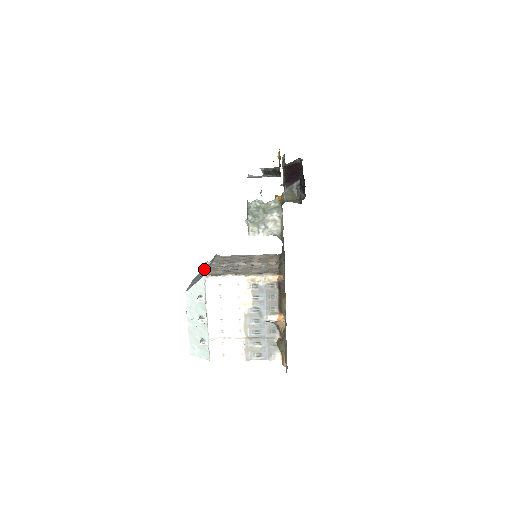
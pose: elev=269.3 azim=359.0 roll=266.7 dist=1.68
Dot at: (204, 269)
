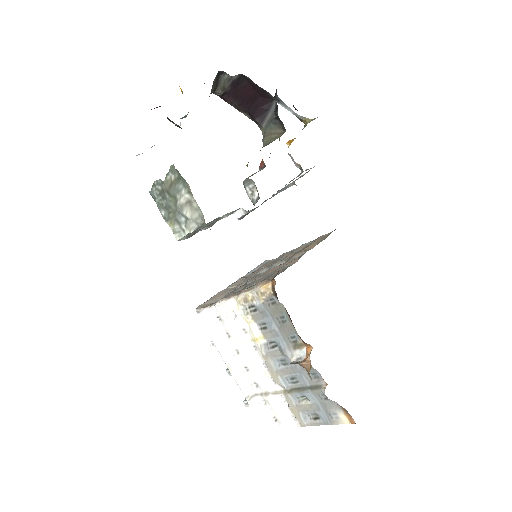
Dot at: occluded
